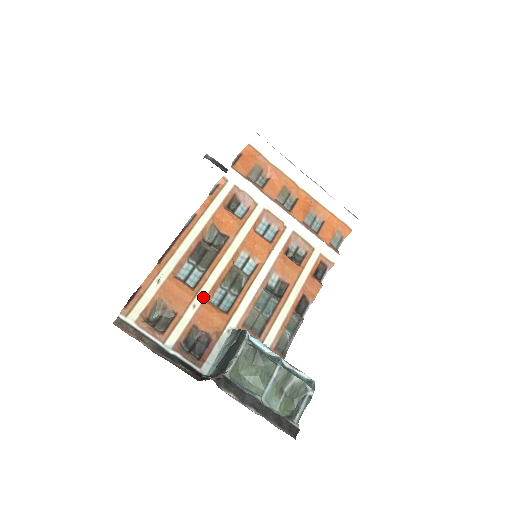
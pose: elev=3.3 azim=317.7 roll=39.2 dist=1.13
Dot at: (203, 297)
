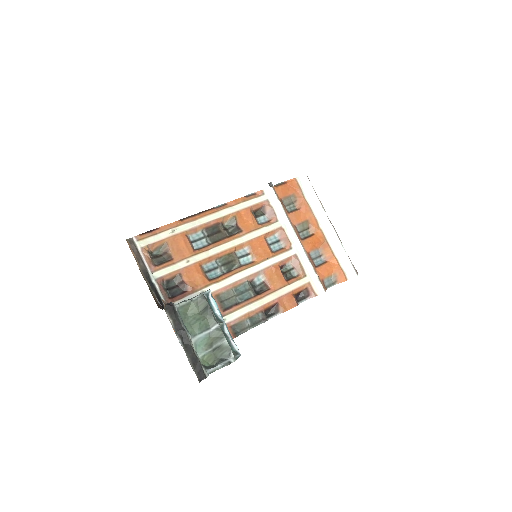
Dot at: (198, 259)
